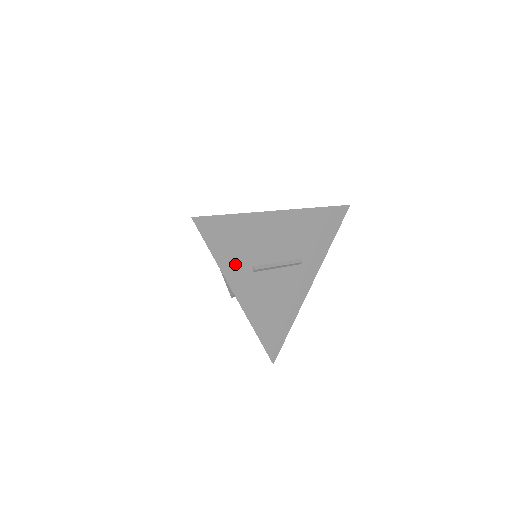
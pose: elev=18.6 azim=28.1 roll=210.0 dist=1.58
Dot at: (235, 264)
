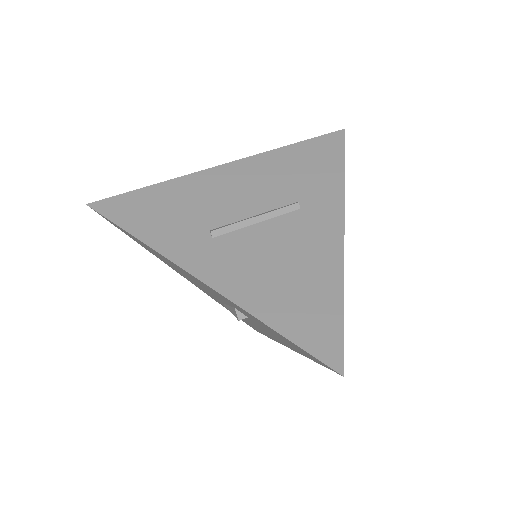
Dot at: (175, 236)
